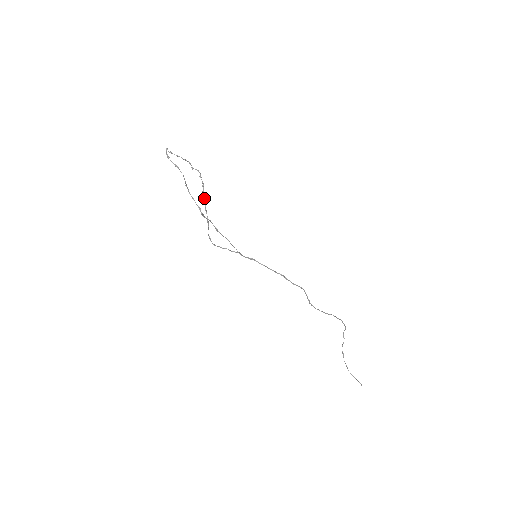
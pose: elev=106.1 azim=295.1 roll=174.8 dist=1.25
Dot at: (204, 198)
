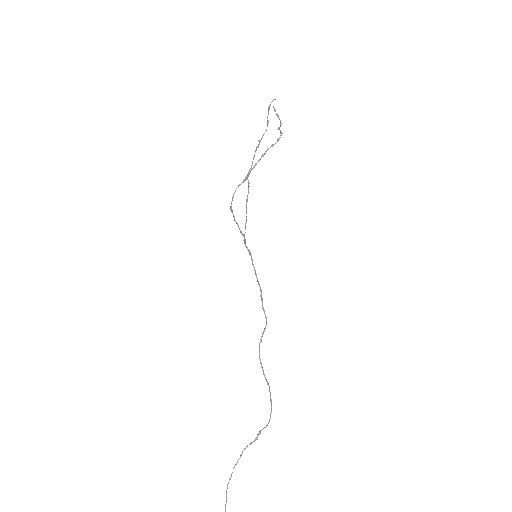
Dot at: (264, 154)
